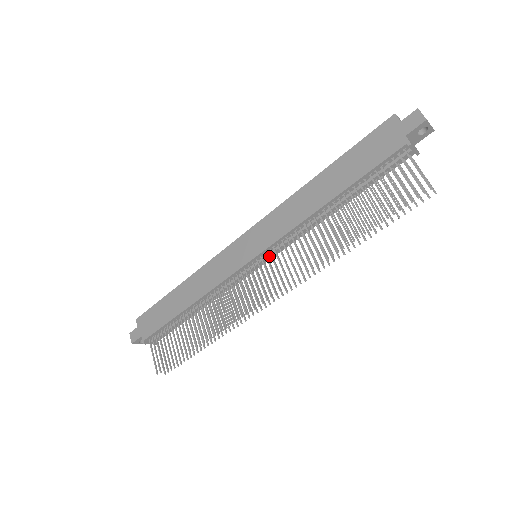
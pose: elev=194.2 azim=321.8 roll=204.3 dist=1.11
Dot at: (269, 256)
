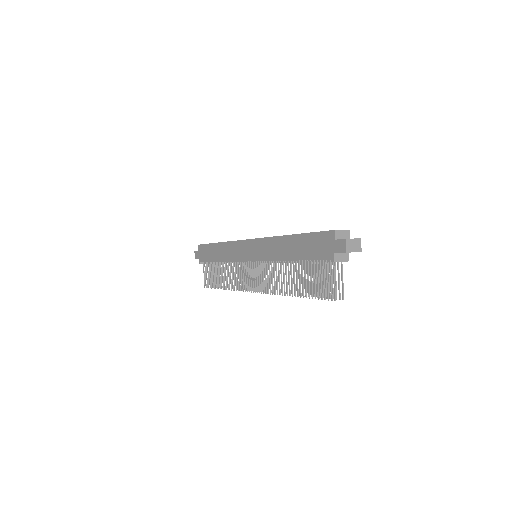
Dot at: occluded
